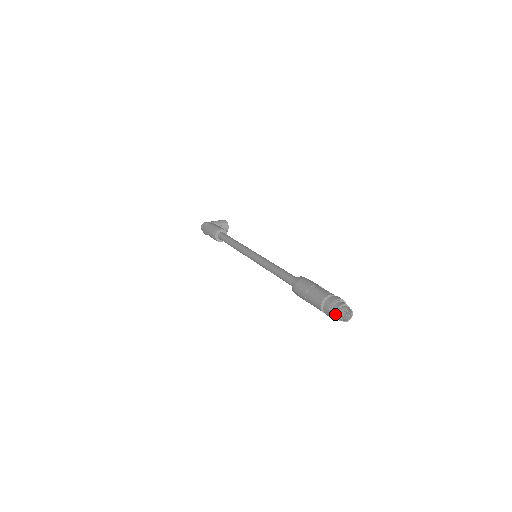
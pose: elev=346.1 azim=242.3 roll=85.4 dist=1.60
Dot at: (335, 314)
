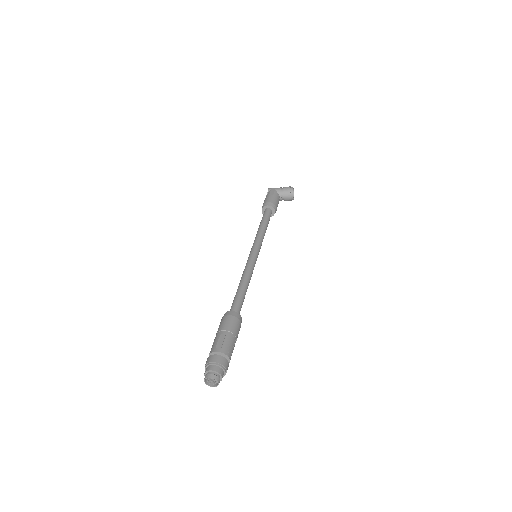
Dot at: (204, 375)
